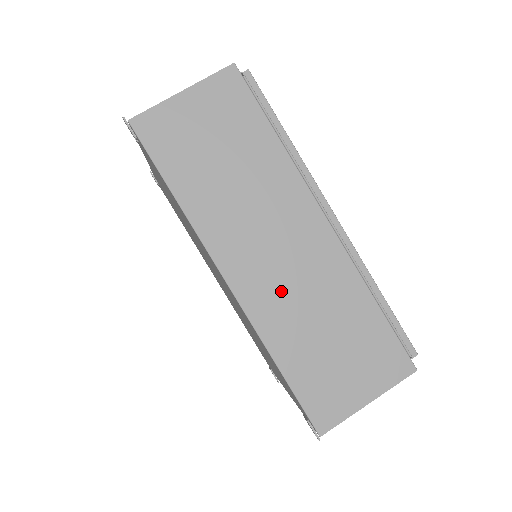
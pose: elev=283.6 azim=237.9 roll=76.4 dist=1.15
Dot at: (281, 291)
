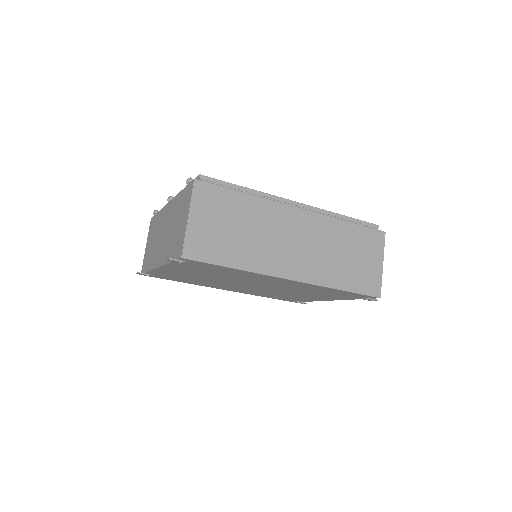
Dot at: (314, 259)
